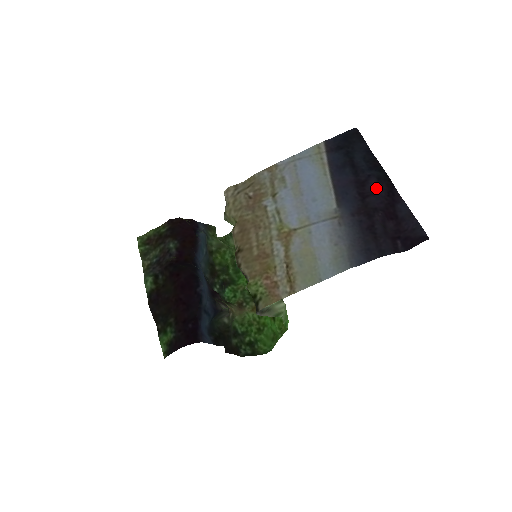
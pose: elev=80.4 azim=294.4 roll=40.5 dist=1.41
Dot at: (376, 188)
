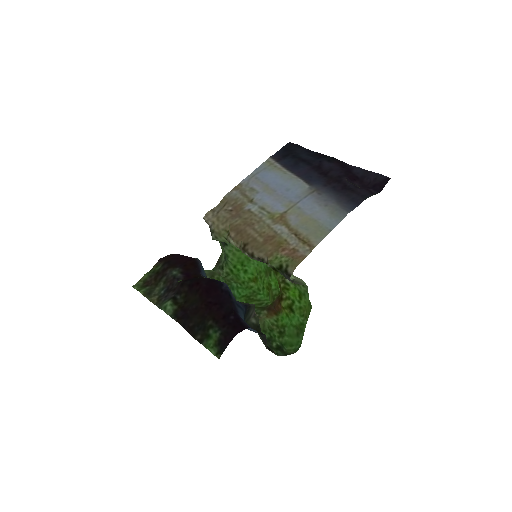
Dot at: (331, 166)
